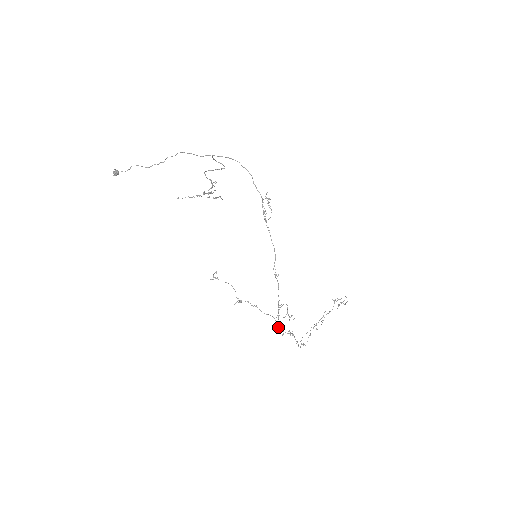
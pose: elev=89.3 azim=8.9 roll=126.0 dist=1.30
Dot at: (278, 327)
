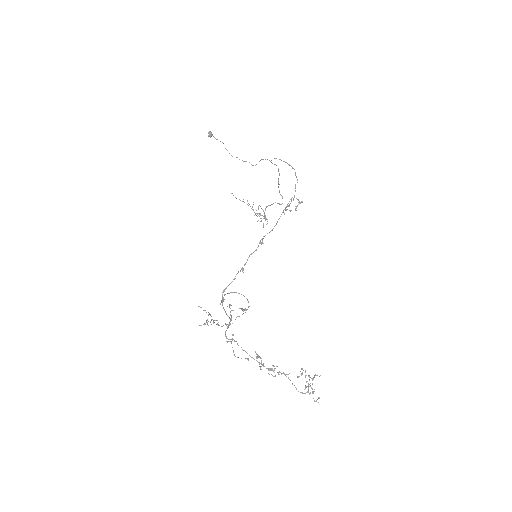
Dot at: (223, 298)
